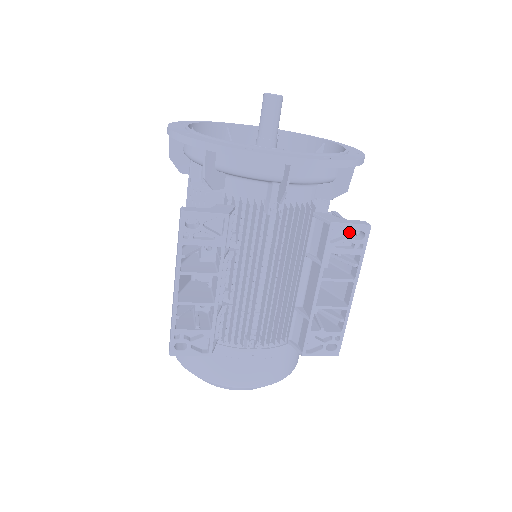
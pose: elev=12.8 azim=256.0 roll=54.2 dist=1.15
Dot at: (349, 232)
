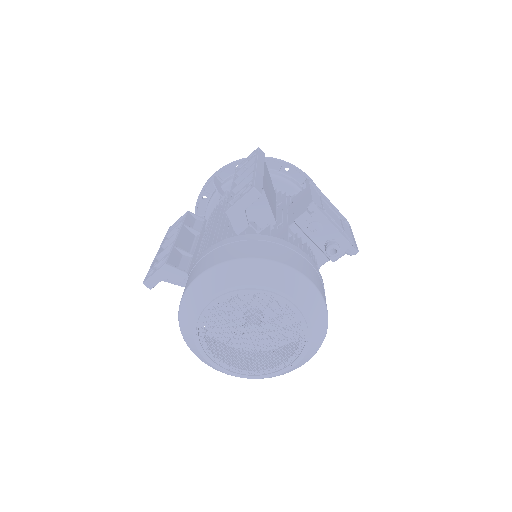
Dot at: (247, 159)
